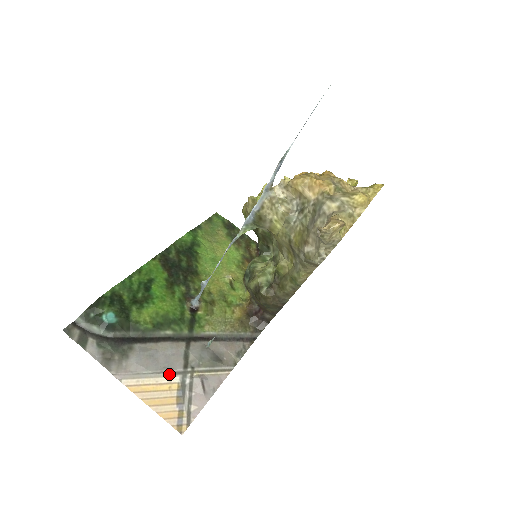
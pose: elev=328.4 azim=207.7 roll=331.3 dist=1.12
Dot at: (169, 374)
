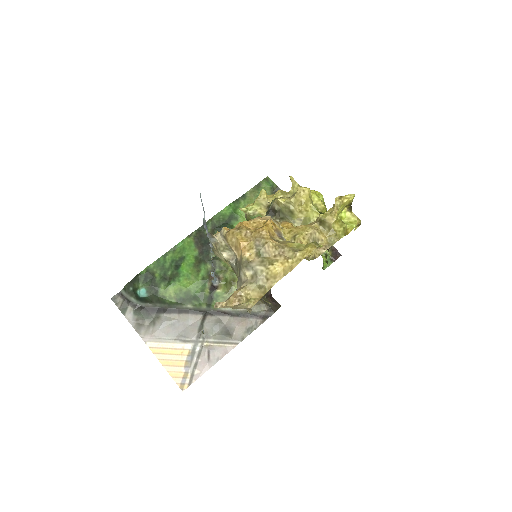
Dot at: (184, 341)
